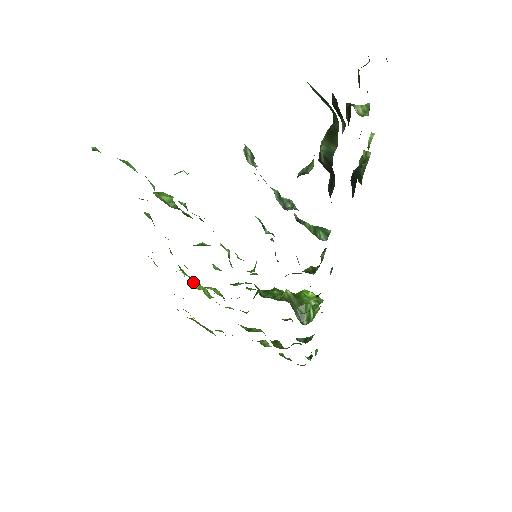
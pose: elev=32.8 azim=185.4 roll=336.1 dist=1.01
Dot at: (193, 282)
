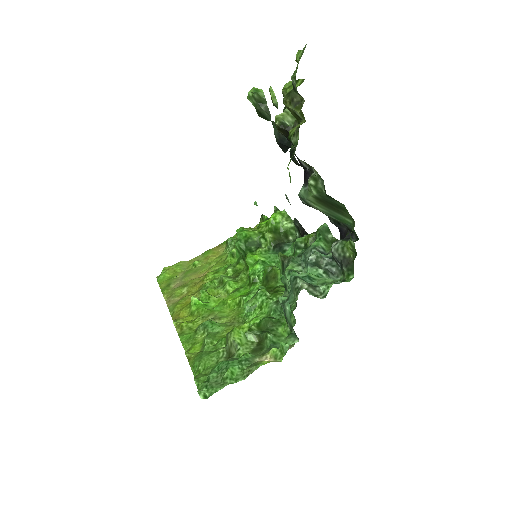
Dot at: (208, 295)
